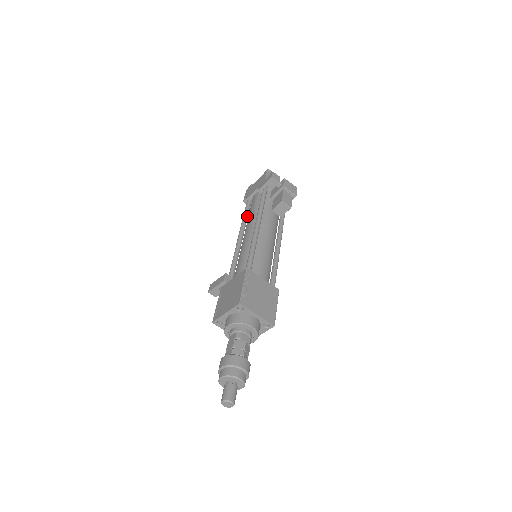
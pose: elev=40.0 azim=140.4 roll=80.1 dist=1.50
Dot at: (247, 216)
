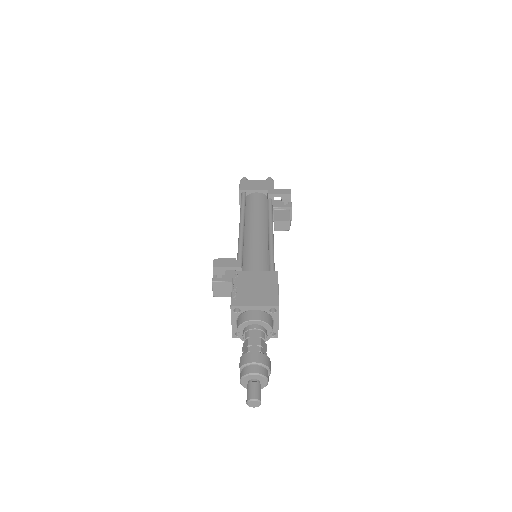
Dot at: (245, 208)
